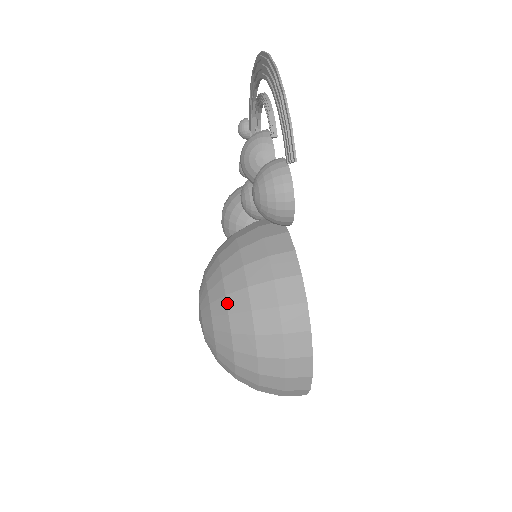
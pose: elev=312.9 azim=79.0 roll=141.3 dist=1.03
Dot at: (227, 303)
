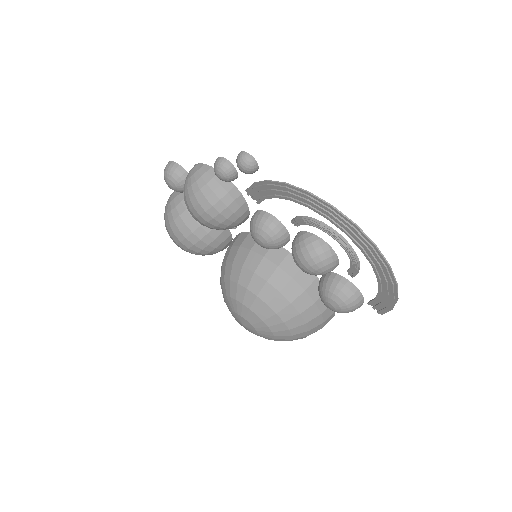
Dot at: (292, 338)
